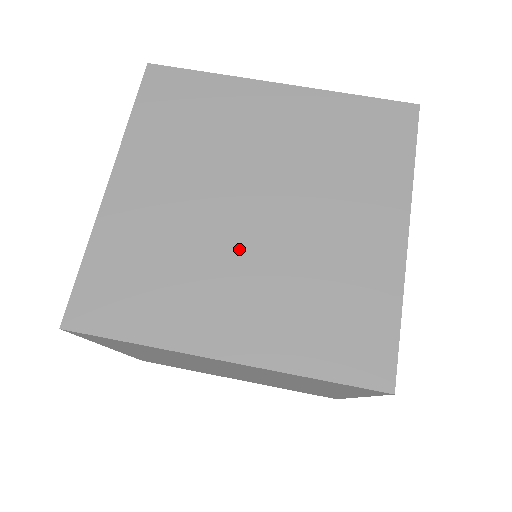
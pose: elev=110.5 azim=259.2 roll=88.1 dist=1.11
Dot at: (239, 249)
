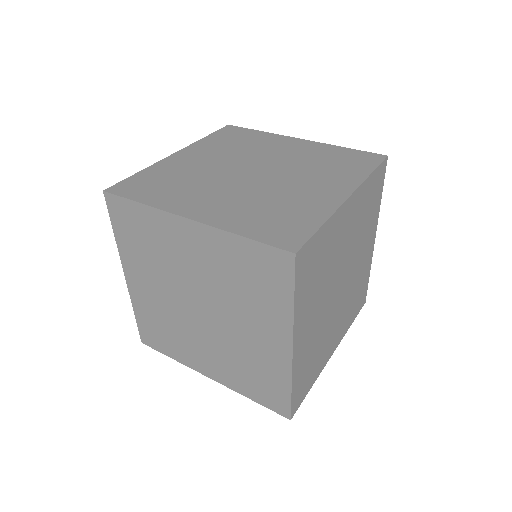
Dot at: (231, 184)
